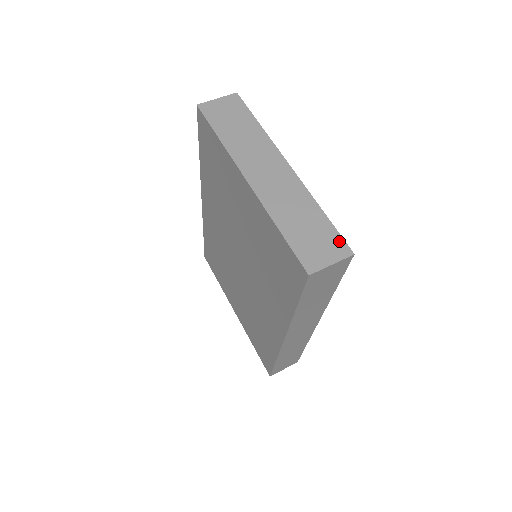
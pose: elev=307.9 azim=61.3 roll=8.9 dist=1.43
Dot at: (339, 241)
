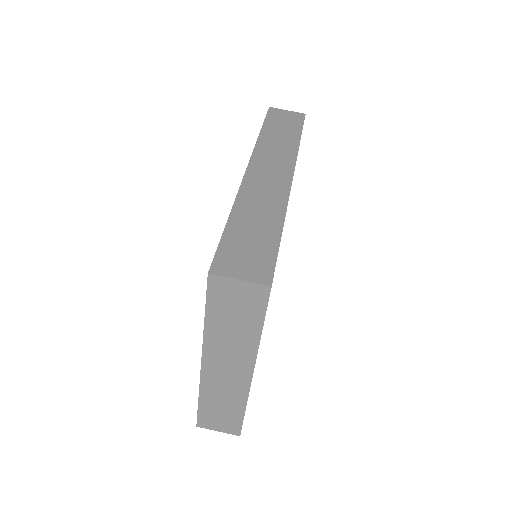
Dot at: (237, 427)
